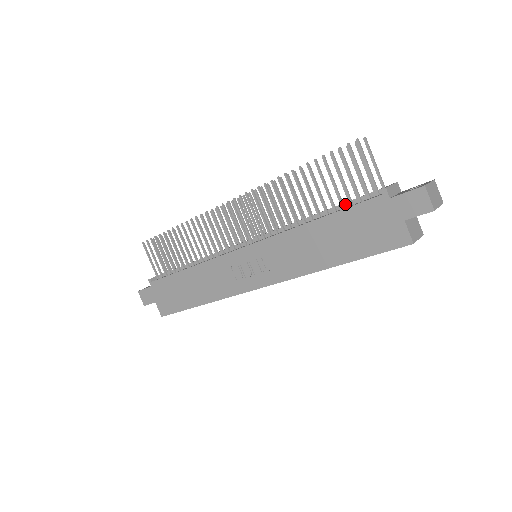
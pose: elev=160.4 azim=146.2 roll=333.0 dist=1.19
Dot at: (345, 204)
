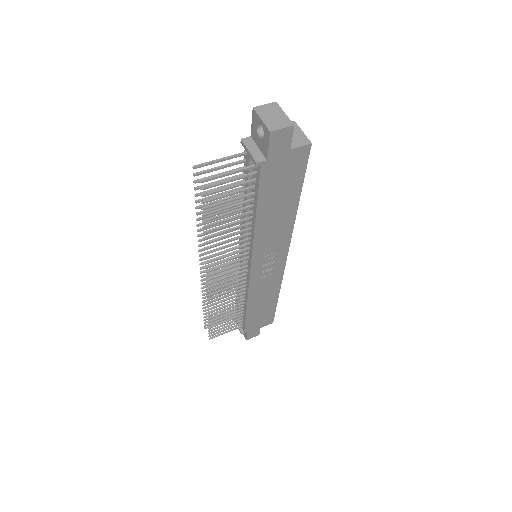
Dot at: (248, 190)
